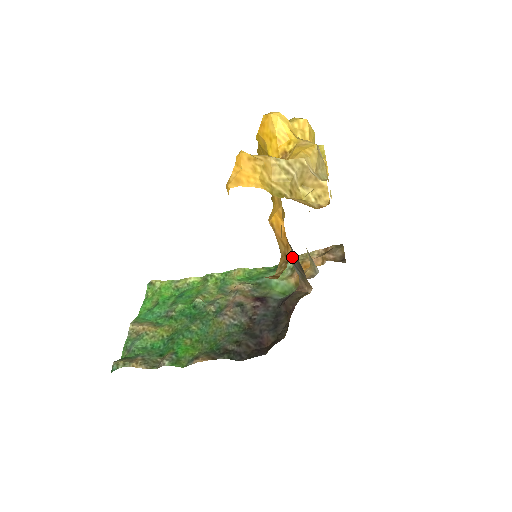
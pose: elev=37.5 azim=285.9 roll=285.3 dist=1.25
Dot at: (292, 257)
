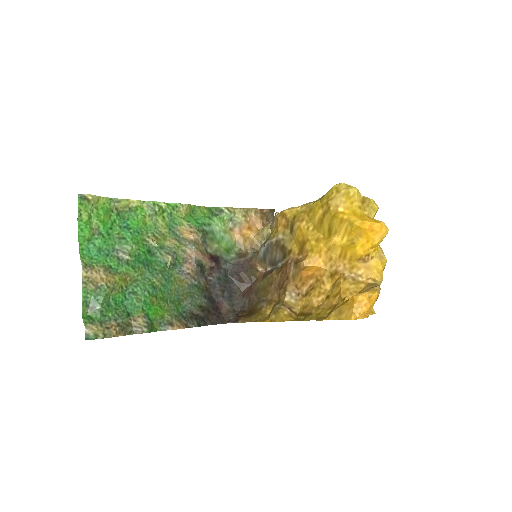
Dot at: (271, 253)
